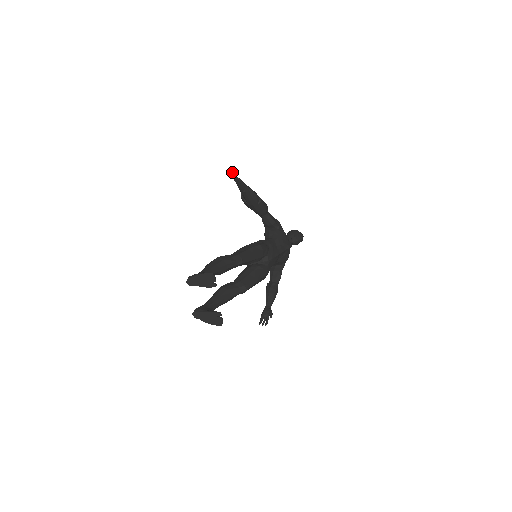
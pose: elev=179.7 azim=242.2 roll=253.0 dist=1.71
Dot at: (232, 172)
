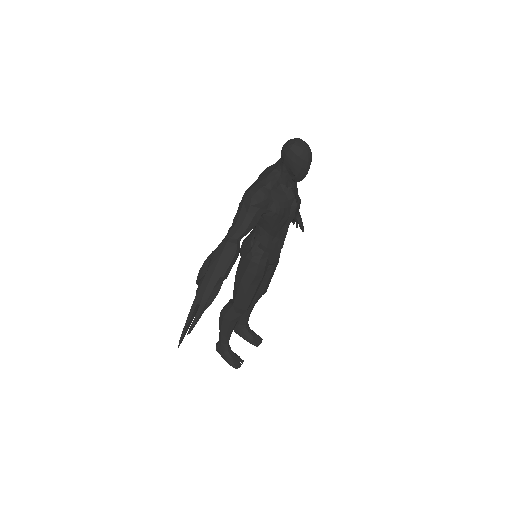
Dot at: (179, 344)
